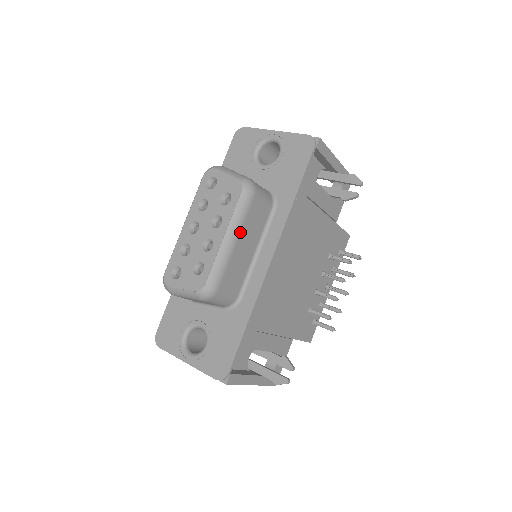
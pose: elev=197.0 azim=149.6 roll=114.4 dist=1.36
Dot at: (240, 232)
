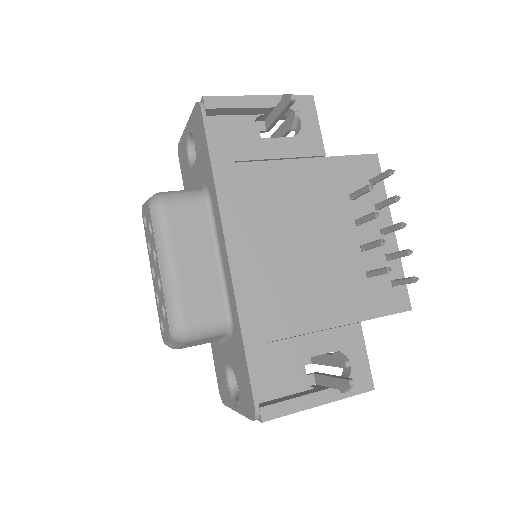
Dot at: (173, 251)
